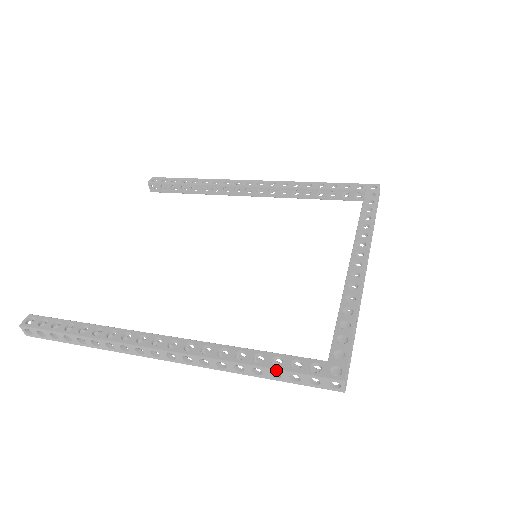
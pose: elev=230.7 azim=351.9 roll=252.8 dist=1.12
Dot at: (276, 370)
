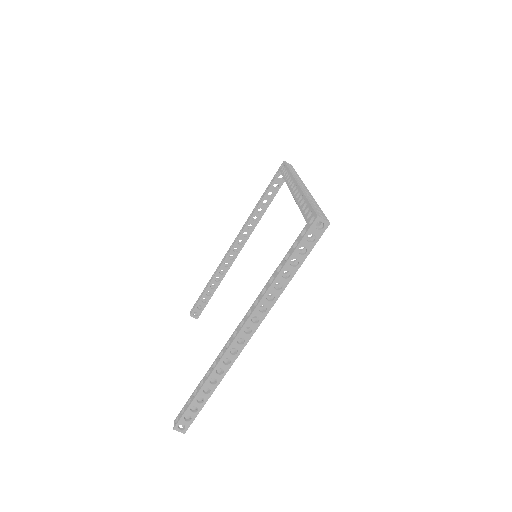
Dot at: (290, 259)
